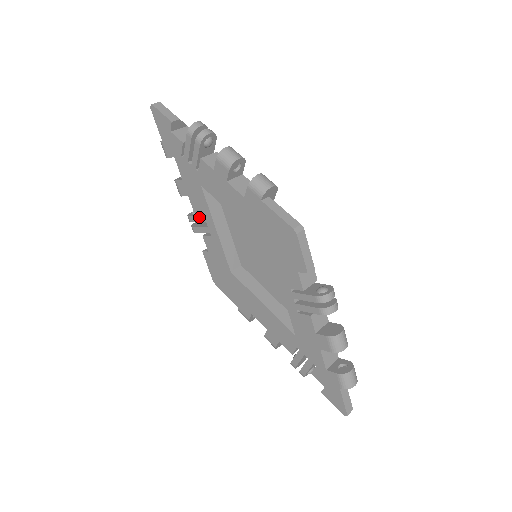
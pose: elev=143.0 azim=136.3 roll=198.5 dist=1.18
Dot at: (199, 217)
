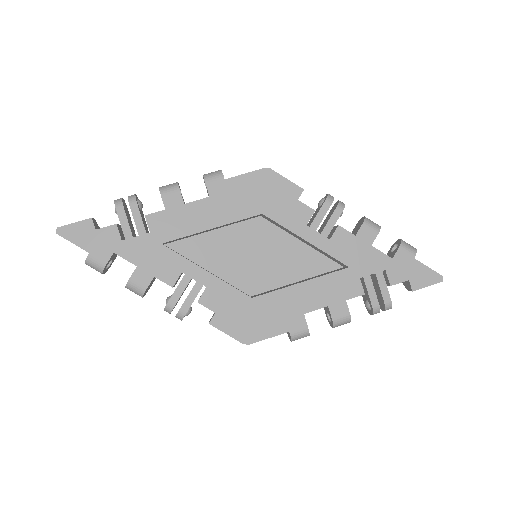
Dot at: (180, 284)
